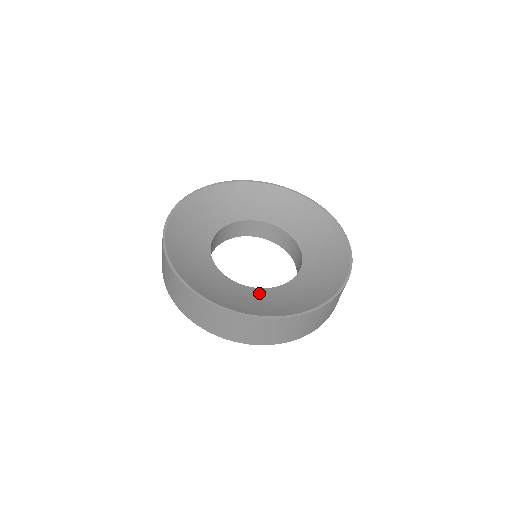
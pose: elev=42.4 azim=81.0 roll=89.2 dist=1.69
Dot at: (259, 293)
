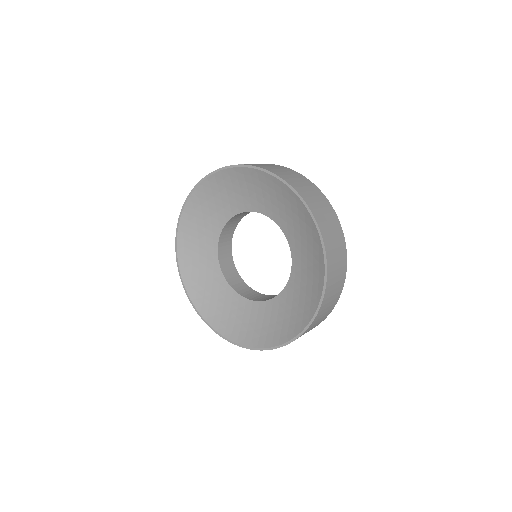
Dot at: (252, 309)
